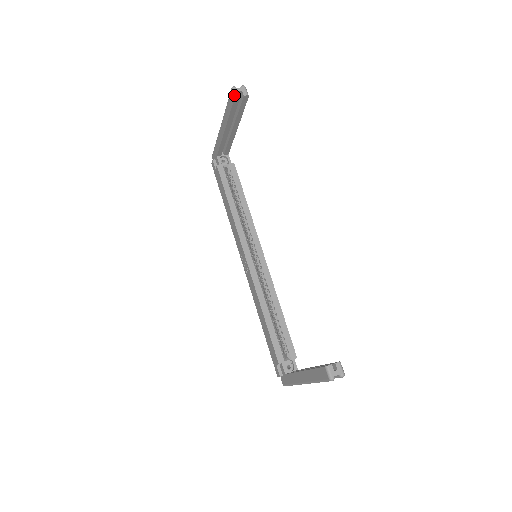
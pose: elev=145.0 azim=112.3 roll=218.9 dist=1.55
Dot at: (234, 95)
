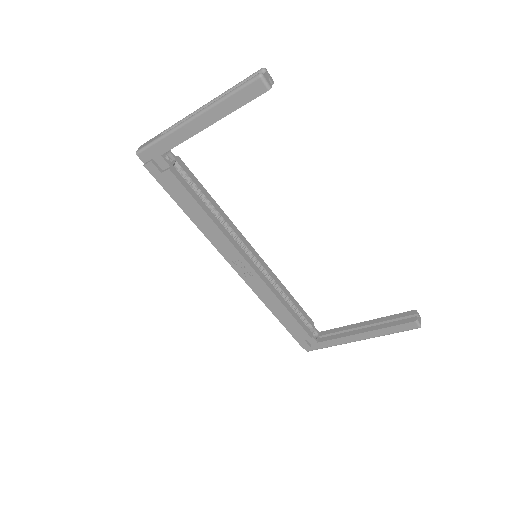
Dot at: (267, 87)
